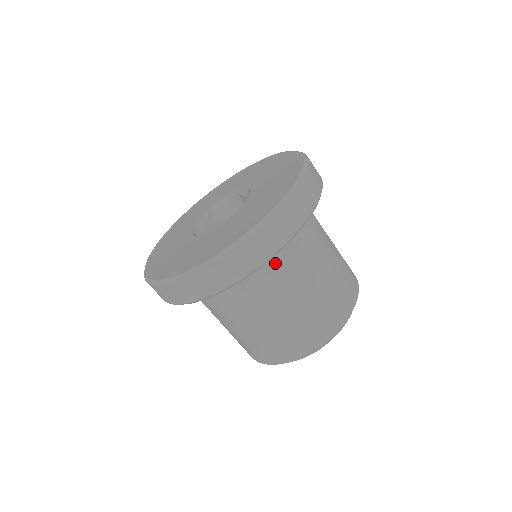
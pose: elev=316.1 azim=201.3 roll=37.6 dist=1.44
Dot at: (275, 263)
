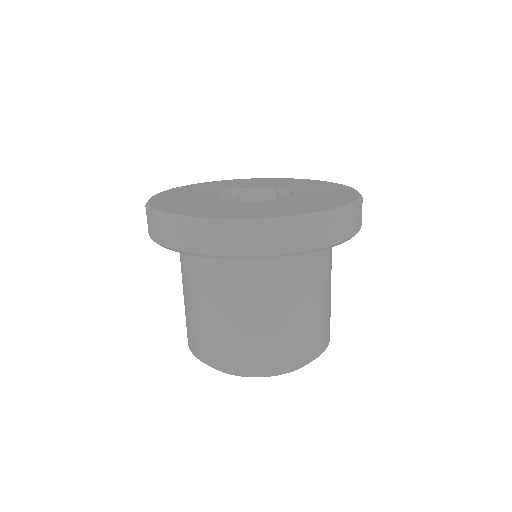
Dot at: (328, 248)
